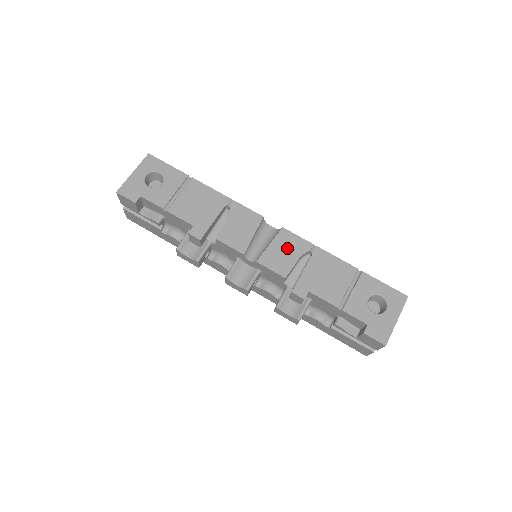
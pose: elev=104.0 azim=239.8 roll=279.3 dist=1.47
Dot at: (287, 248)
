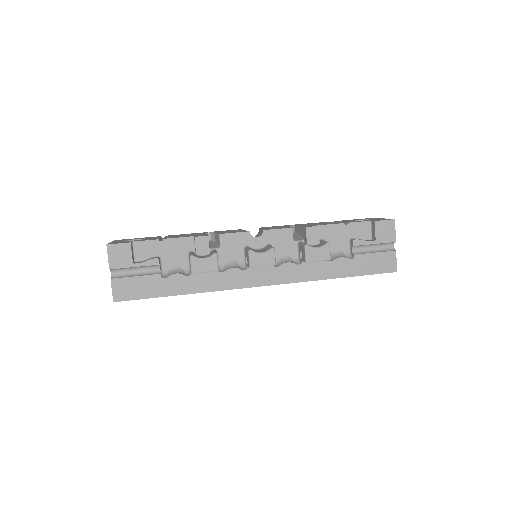
Dot at: (275, 227)
